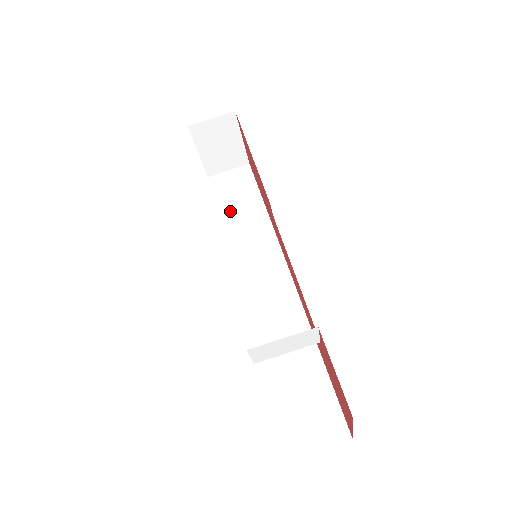
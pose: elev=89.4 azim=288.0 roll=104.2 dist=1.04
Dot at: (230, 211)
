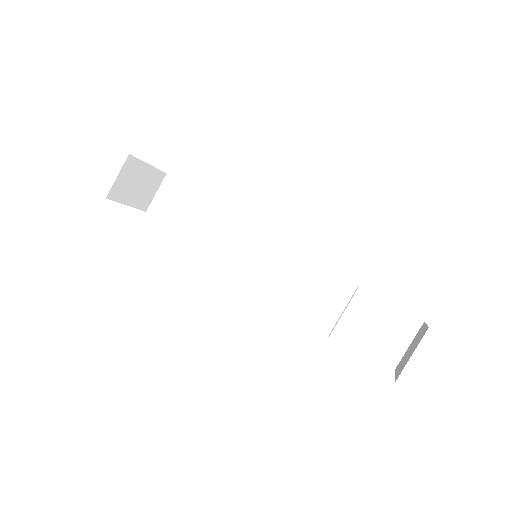
Dot at: (193, 227)
